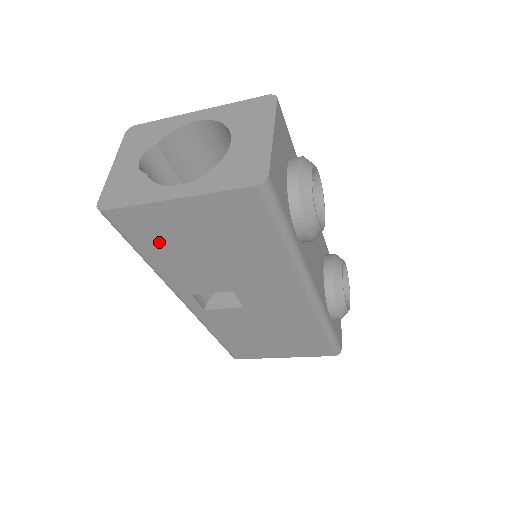
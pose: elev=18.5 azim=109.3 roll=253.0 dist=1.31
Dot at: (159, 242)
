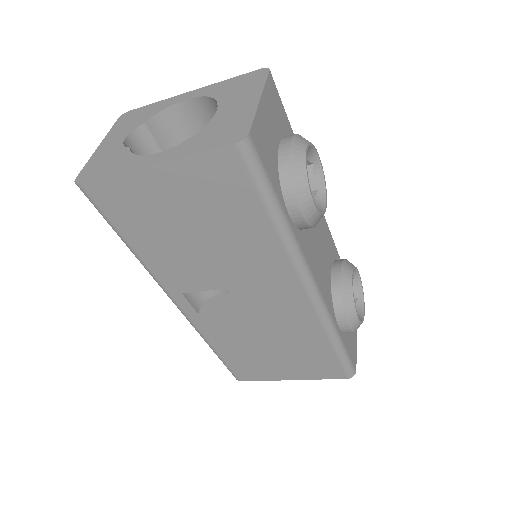
Dot at: (141, 223)
